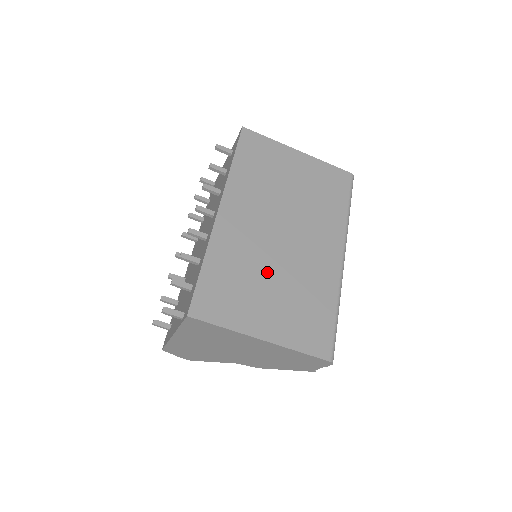
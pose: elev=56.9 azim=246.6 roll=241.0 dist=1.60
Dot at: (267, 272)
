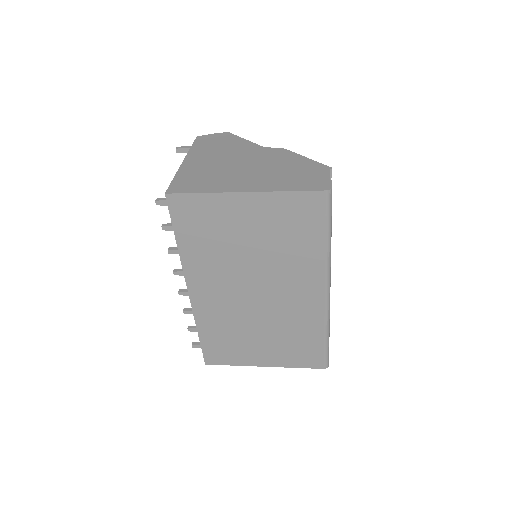
Dot at: (252, 326)
